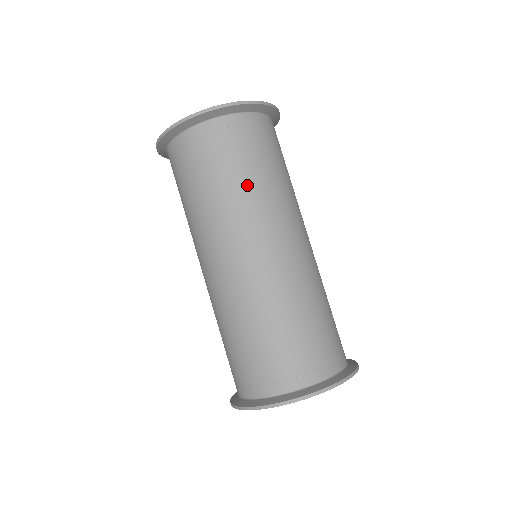
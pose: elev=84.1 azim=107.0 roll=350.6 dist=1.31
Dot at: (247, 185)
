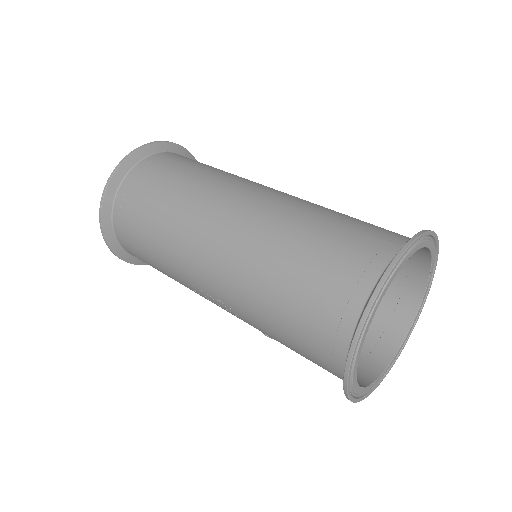
Dot at: (193, 178)
